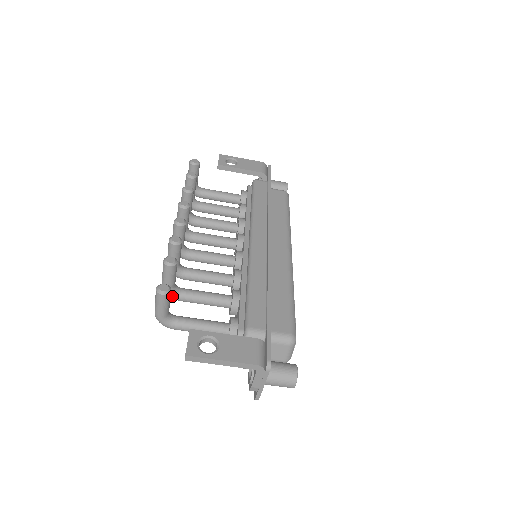
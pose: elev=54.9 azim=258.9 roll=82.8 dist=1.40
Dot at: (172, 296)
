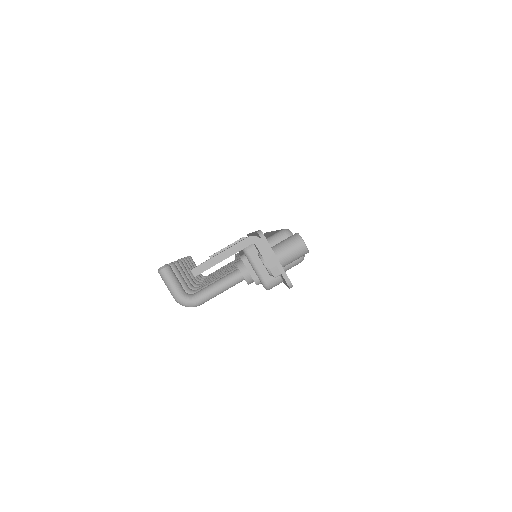
Dot at: occluded
